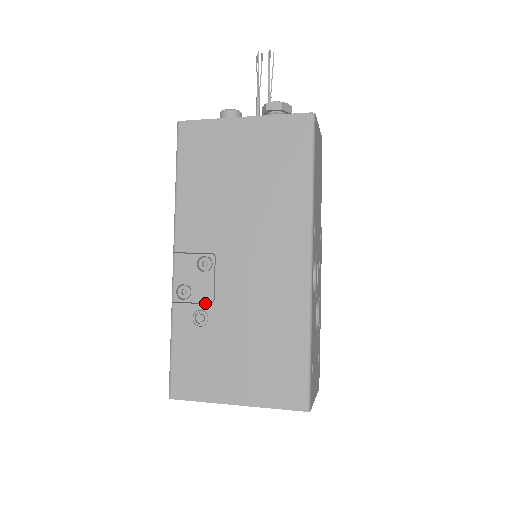
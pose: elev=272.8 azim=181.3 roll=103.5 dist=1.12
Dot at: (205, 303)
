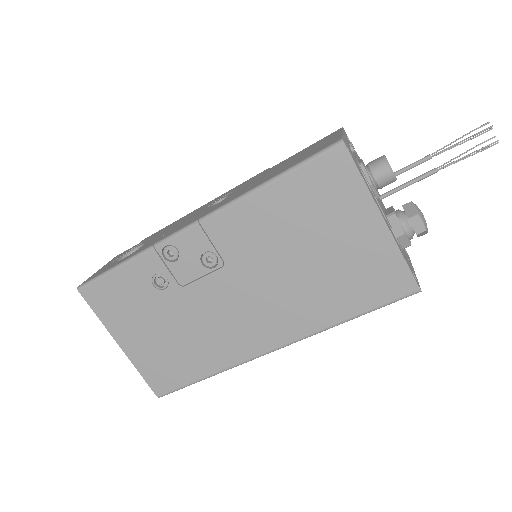
Dot at: occluded
